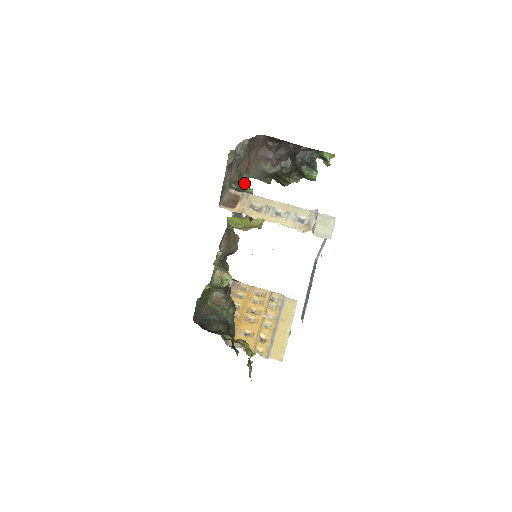
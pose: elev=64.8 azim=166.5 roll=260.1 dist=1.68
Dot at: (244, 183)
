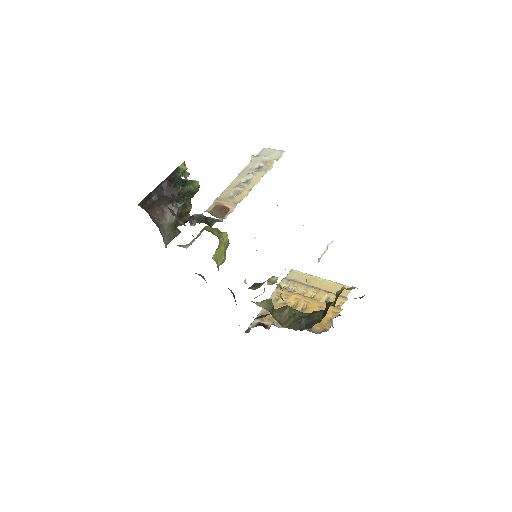
Dot at: (193, 216)
